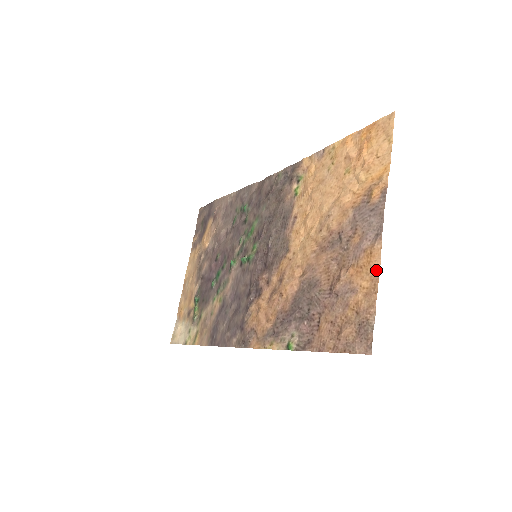
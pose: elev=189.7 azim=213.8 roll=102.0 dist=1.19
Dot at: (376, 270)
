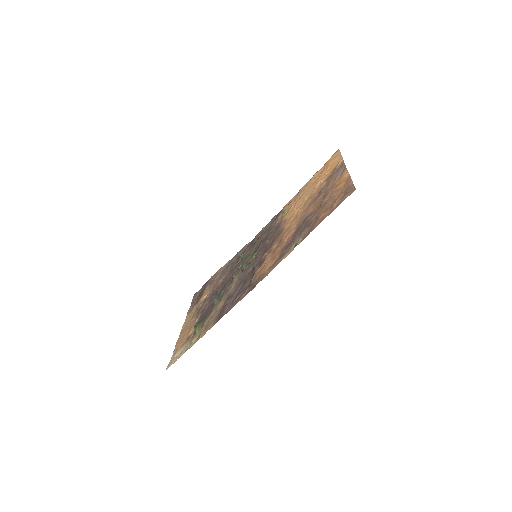
Dot at: (347, 176)
